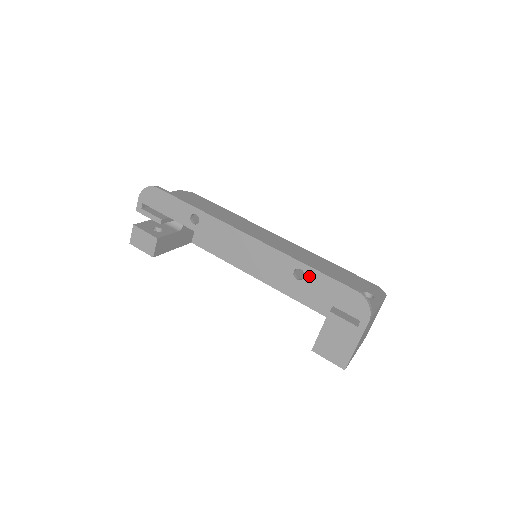
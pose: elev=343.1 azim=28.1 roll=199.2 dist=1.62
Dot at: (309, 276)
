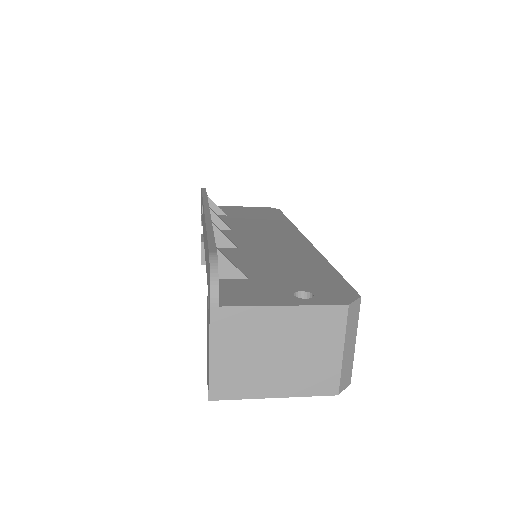
Dot at: (206, 246)
